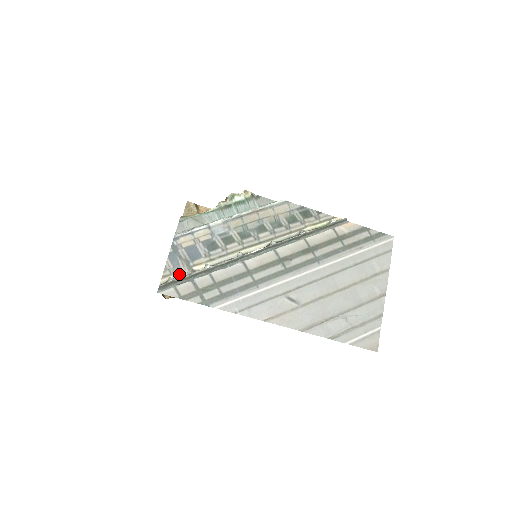
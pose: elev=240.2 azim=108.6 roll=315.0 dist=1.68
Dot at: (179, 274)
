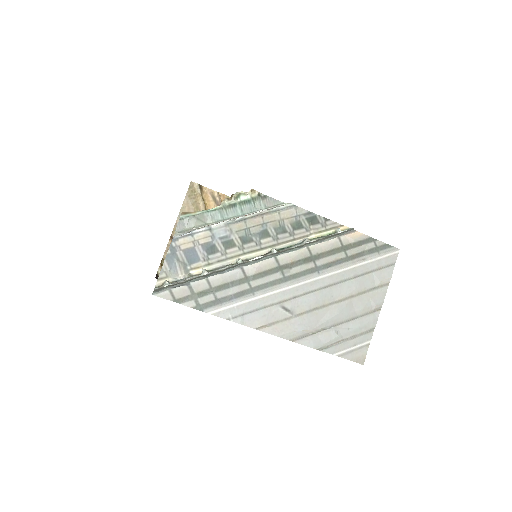
Dot at: (175, 277)
